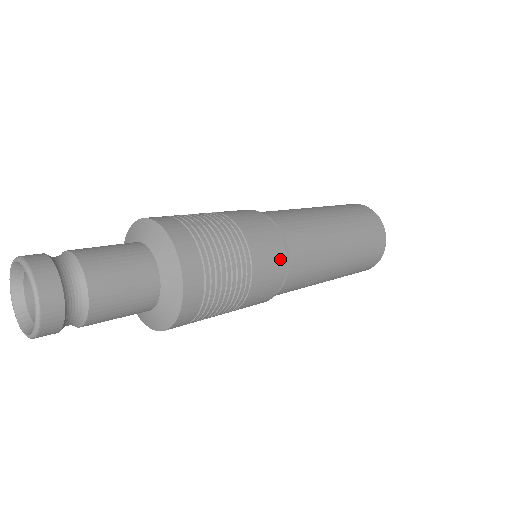
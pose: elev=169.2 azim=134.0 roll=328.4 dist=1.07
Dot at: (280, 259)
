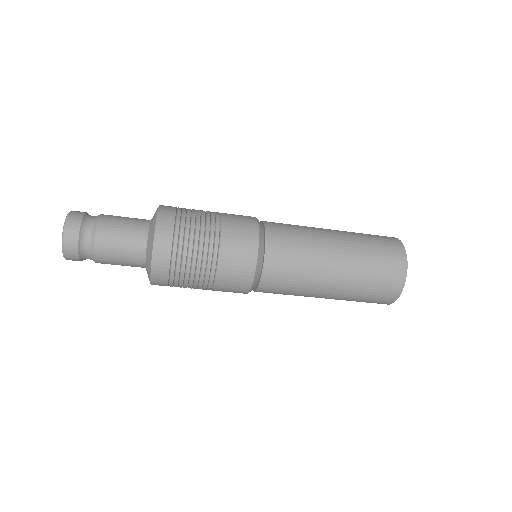
Dot at: (252, 239)
